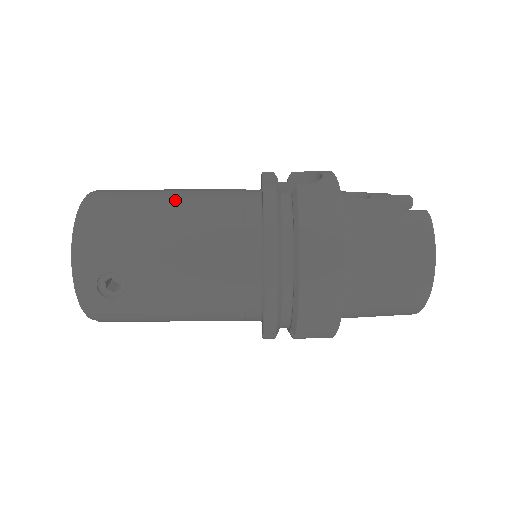
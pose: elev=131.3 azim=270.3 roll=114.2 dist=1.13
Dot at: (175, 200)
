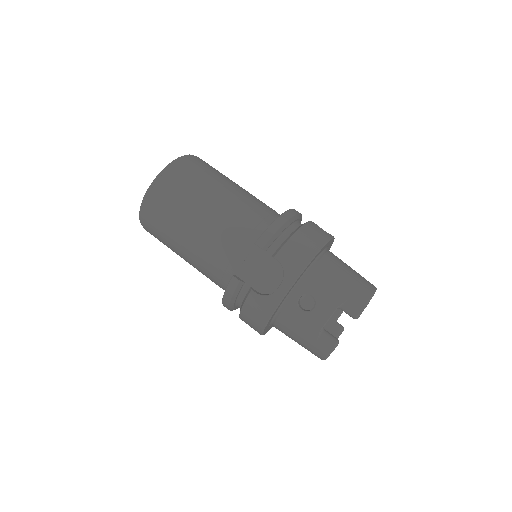
Dot at: (191, 235)
